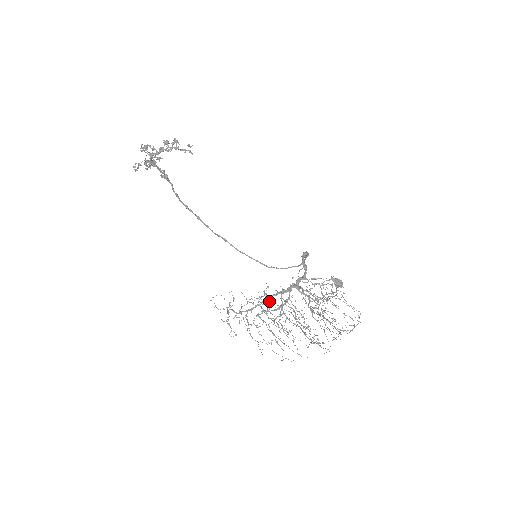
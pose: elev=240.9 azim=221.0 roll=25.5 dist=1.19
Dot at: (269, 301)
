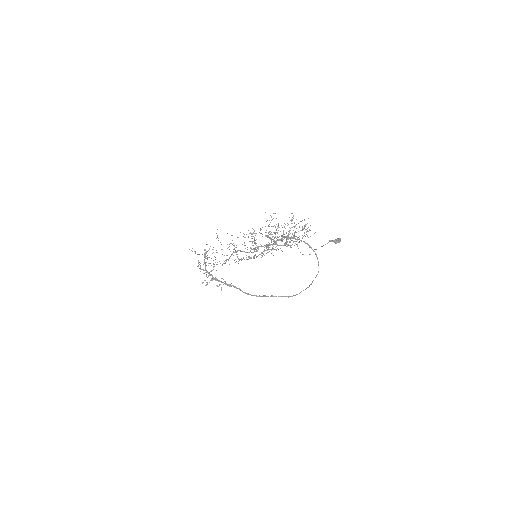
Dot at: occluded
